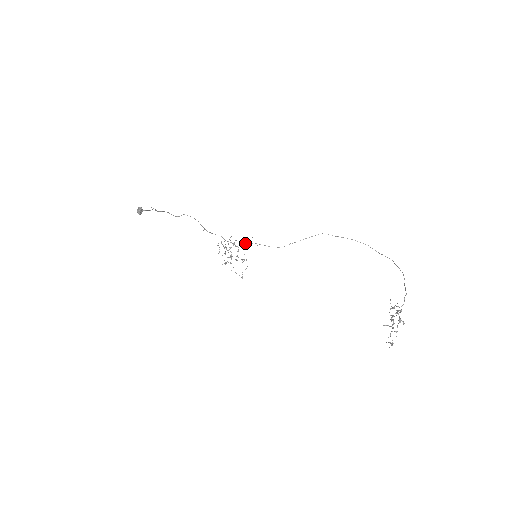
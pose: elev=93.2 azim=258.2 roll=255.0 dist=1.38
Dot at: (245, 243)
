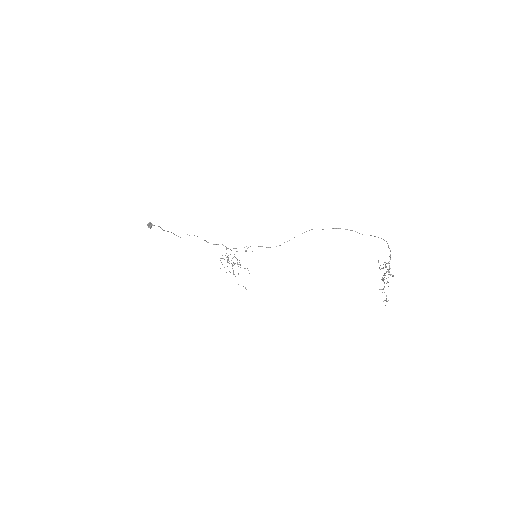
Dot at: occluded
